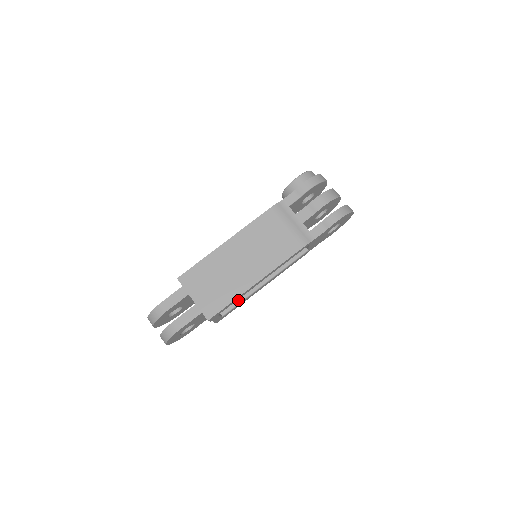
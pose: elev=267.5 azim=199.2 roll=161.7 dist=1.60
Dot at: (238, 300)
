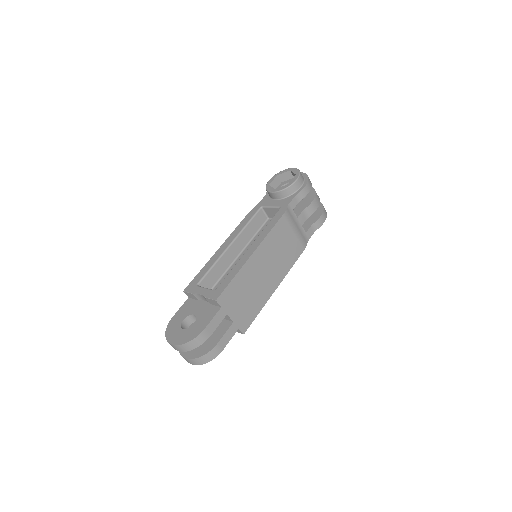
Dot at: occluded
